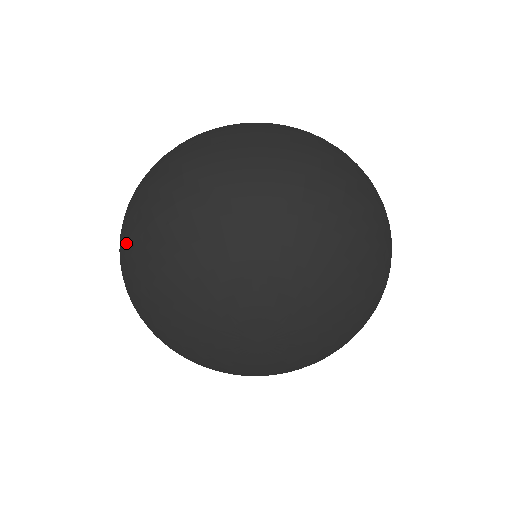
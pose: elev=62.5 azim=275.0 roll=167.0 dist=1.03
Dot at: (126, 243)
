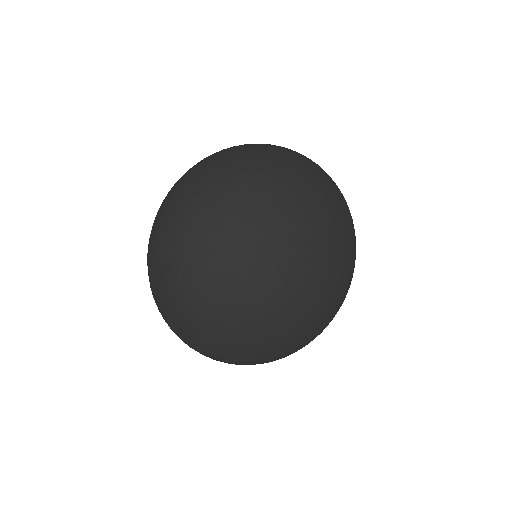
Dot at: (186, 306)
